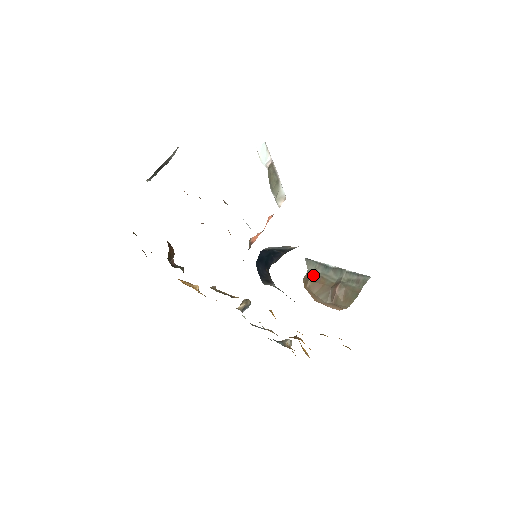
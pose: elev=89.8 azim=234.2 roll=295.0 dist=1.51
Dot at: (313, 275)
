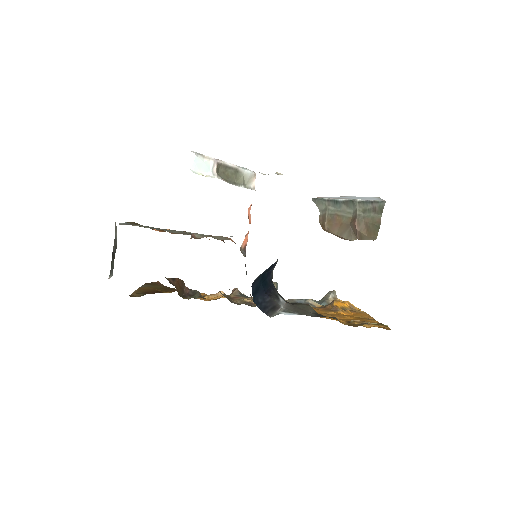
Dot at: (327, 216)
